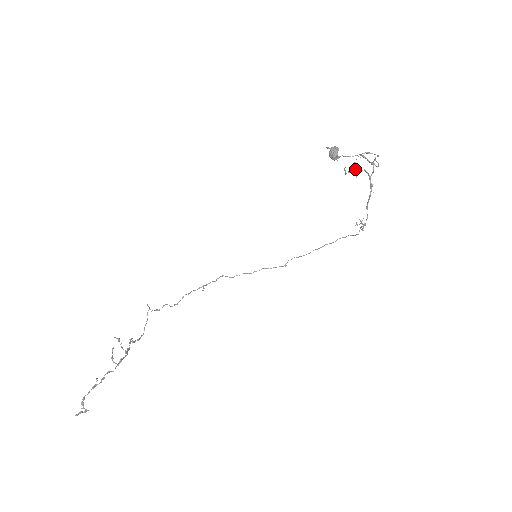
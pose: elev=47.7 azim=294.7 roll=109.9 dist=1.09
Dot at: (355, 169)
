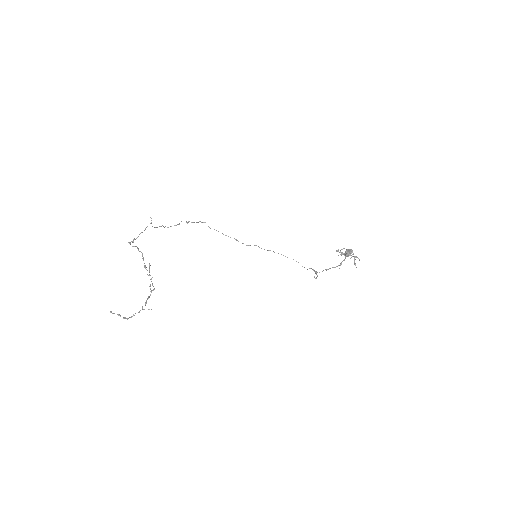
Dot at: (343, 254)
